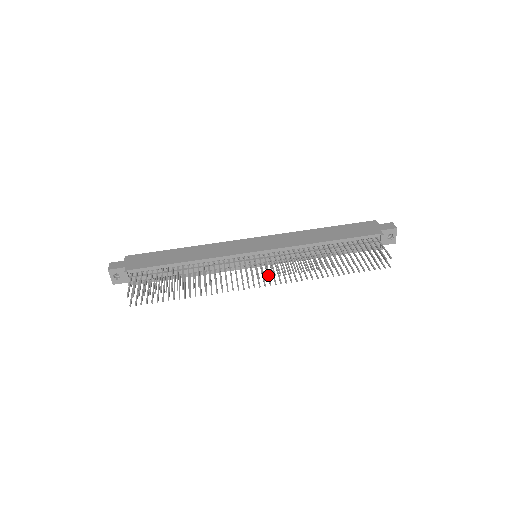
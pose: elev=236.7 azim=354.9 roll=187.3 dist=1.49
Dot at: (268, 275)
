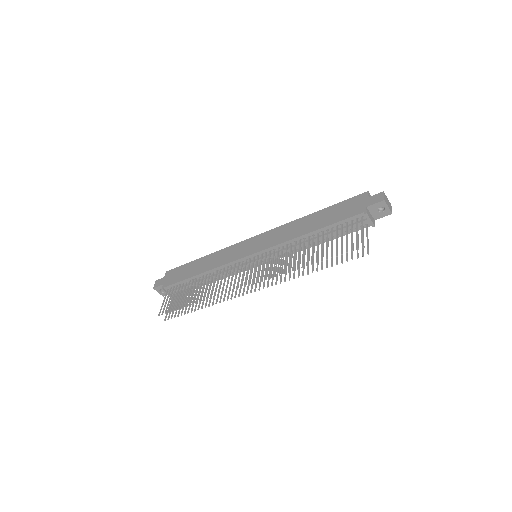
Dot at: (260, 278)
